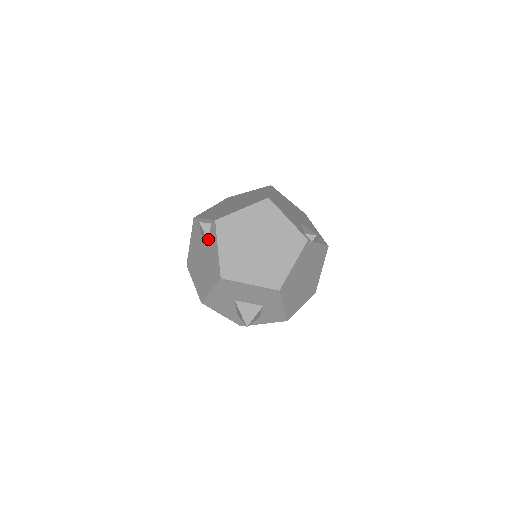
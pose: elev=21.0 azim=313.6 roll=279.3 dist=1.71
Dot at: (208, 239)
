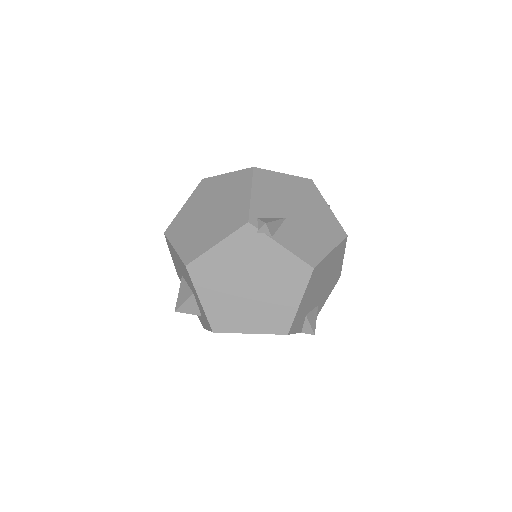
Dot at: occluded
